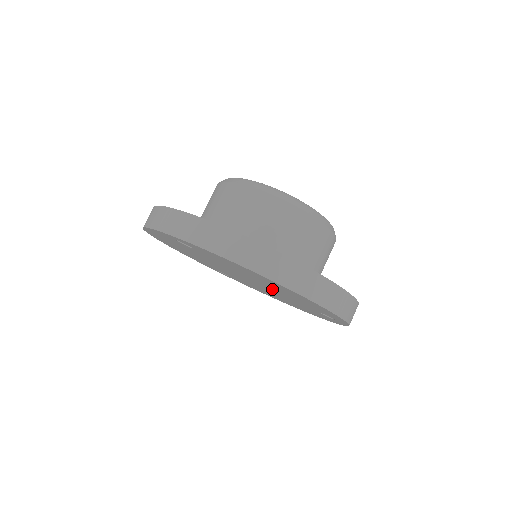
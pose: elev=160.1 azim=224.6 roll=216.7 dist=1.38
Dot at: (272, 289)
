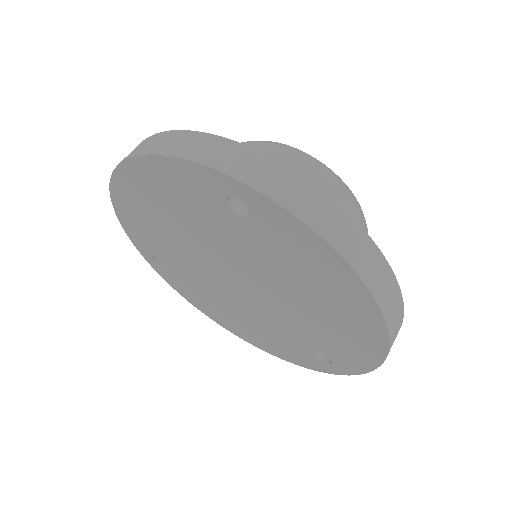
Dot at: (284, 308)
